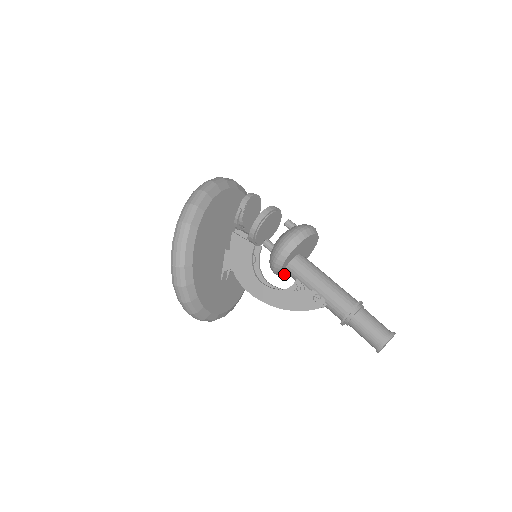
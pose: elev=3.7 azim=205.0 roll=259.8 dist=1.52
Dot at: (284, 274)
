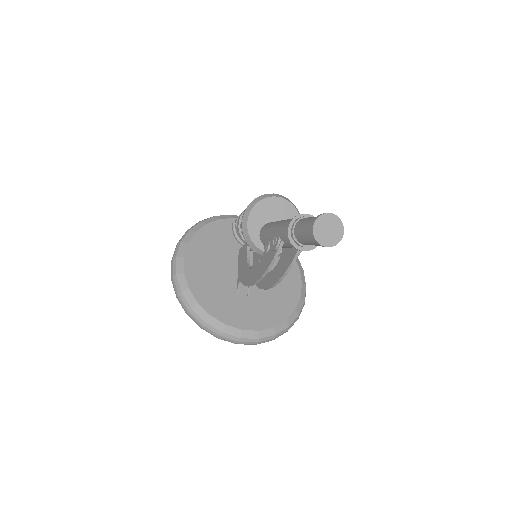
Dot at: occluded
